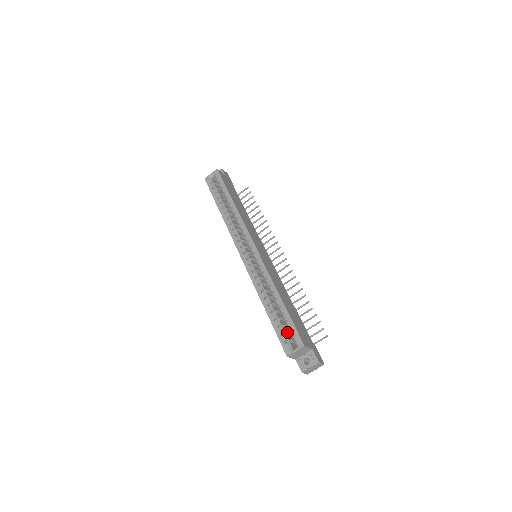
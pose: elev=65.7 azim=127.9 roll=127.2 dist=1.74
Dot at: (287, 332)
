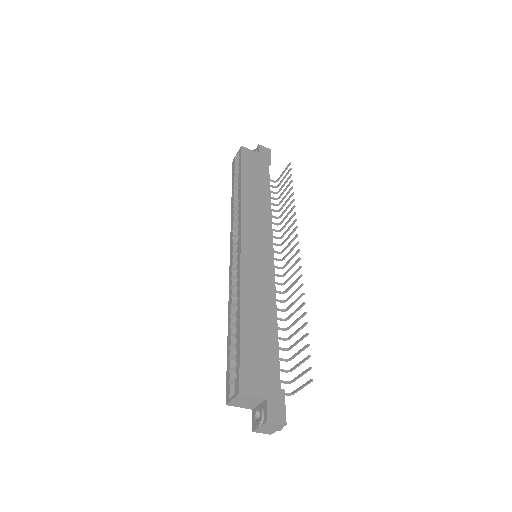
Dot at: occluded
